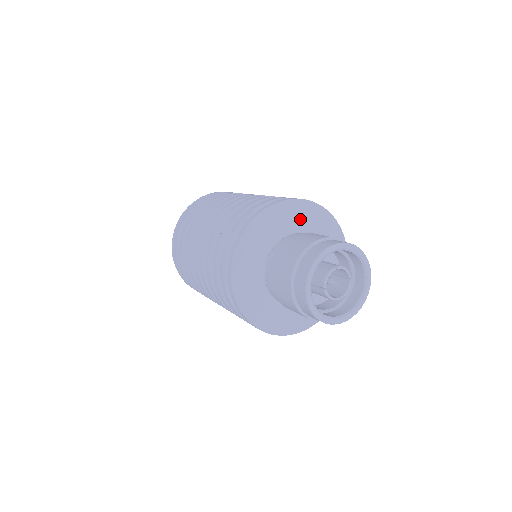
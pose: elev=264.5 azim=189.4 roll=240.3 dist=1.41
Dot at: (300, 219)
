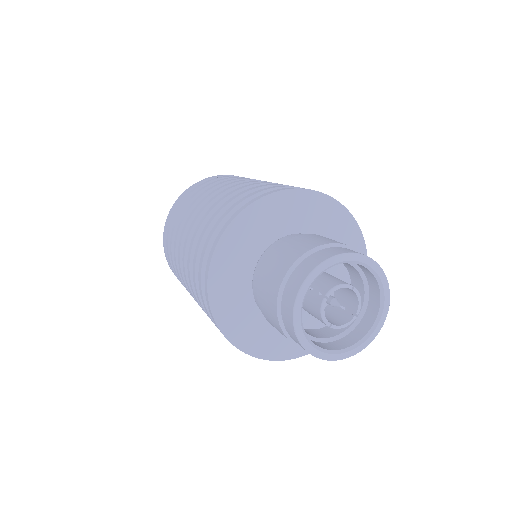
Dot at: (258, 231)
